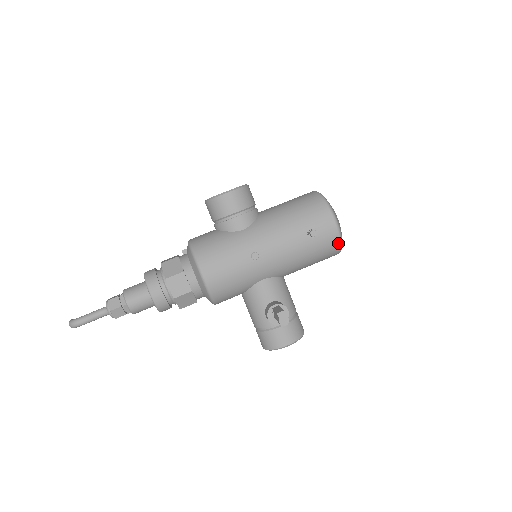
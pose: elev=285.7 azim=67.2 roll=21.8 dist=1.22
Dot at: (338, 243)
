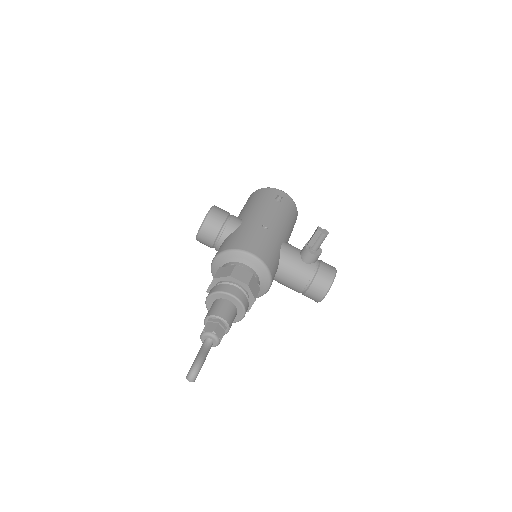
Dot at: (294, 203)
